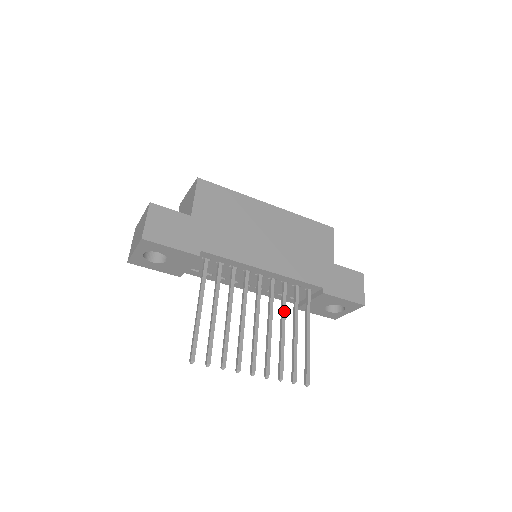
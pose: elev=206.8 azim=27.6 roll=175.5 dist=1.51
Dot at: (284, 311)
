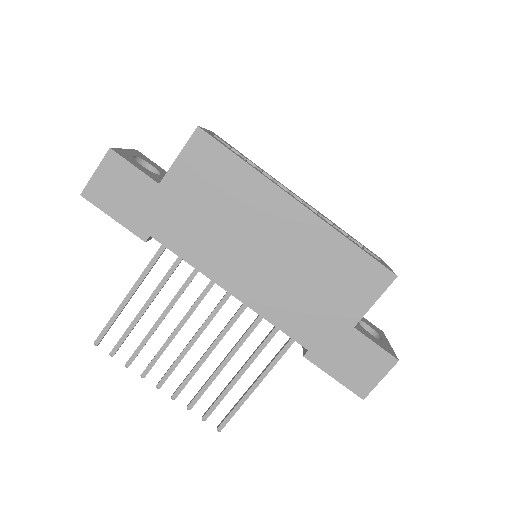
Dot at: (238, 345)
